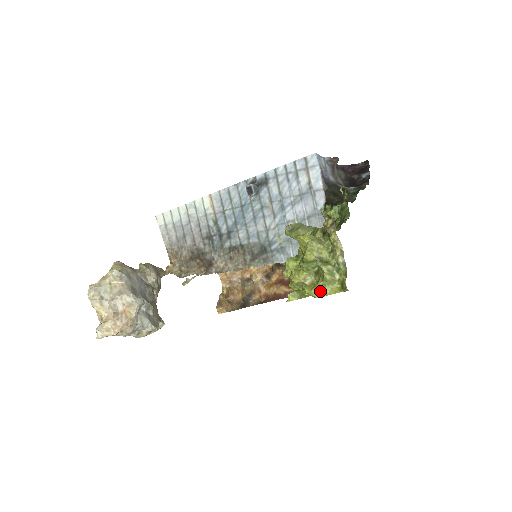
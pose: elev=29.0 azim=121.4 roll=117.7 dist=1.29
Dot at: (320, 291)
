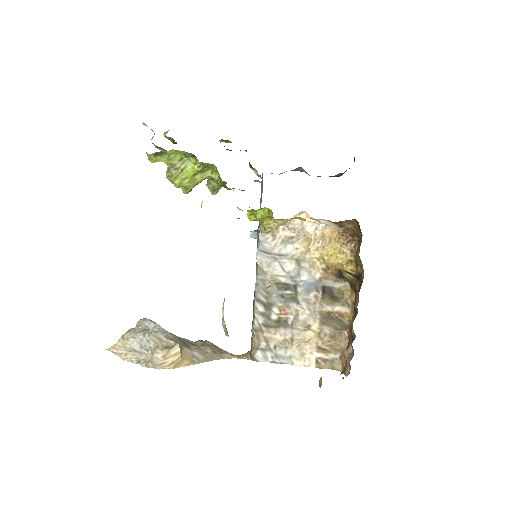
Dot at: occluded
